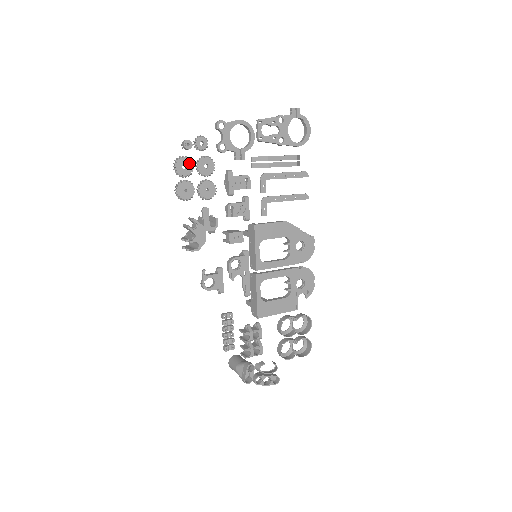
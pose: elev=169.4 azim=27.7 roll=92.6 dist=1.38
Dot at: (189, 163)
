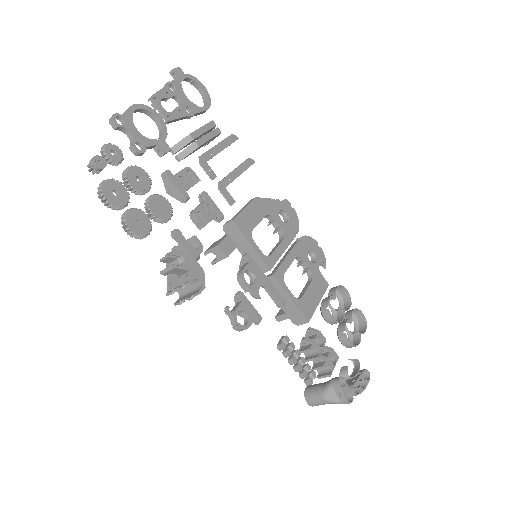
Dot at: (117, 185)
